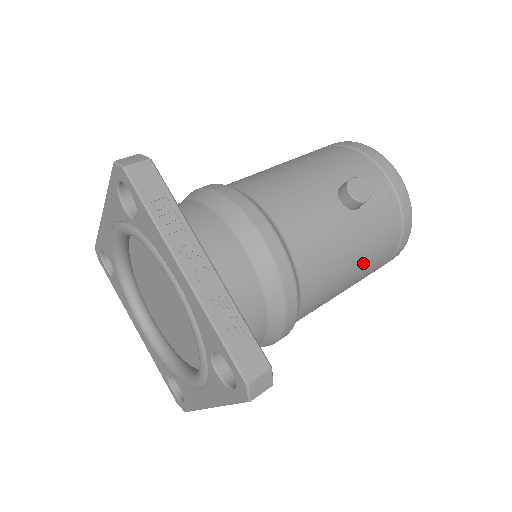
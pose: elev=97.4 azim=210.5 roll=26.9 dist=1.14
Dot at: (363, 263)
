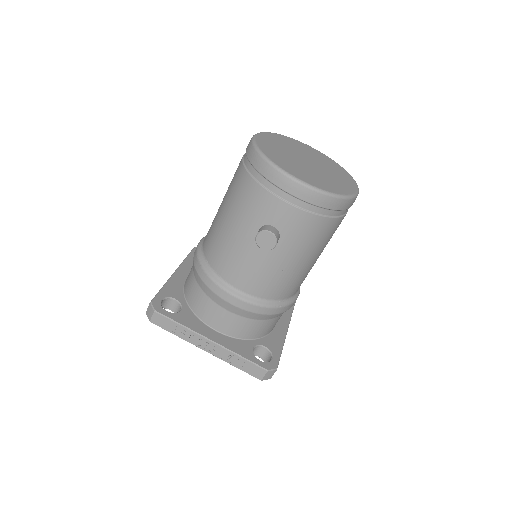
Dot at: (314, 250)
